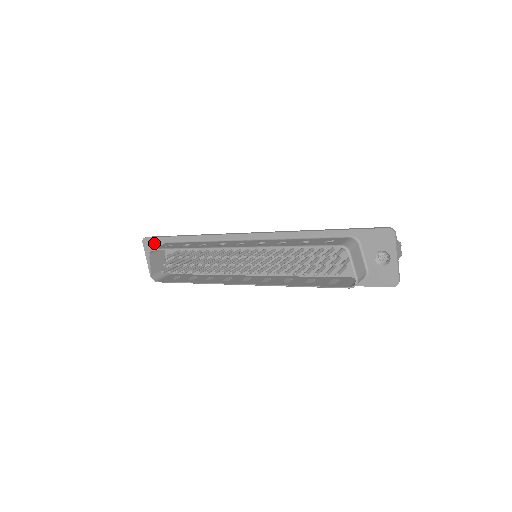
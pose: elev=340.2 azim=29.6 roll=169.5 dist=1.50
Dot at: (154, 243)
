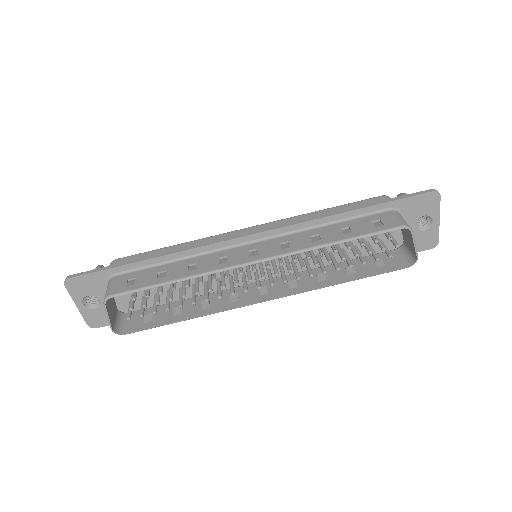
Dot at: (88, 282)
